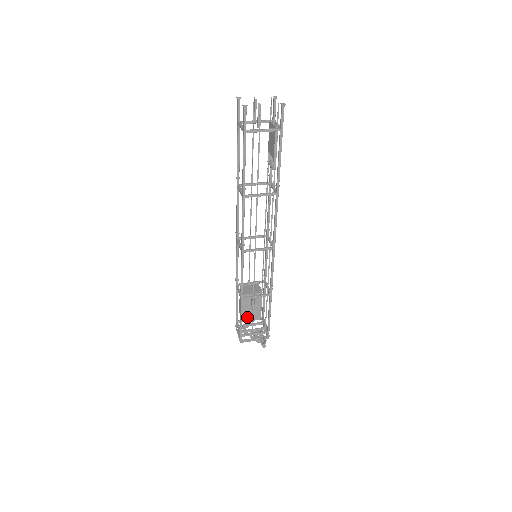
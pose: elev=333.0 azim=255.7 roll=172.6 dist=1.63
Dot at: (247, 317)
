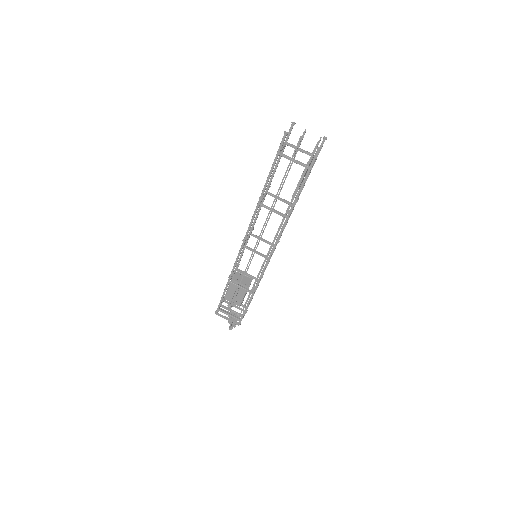
Dot at: (229, 298)
